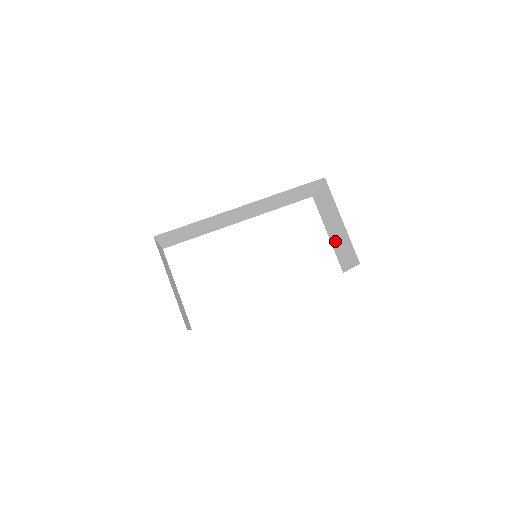
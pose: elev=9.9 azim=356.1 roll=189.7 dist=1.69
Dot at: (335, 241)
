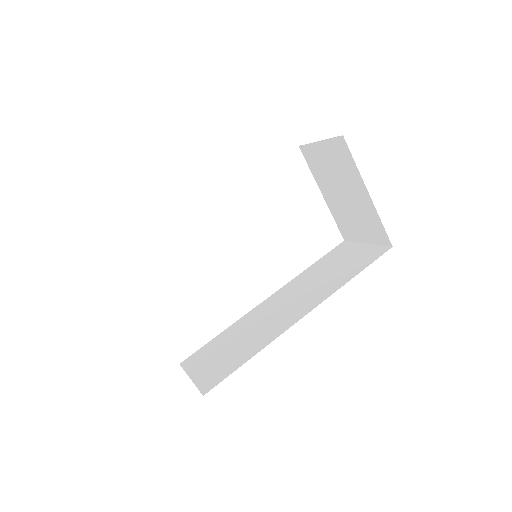
Dot at: (339, 207)
